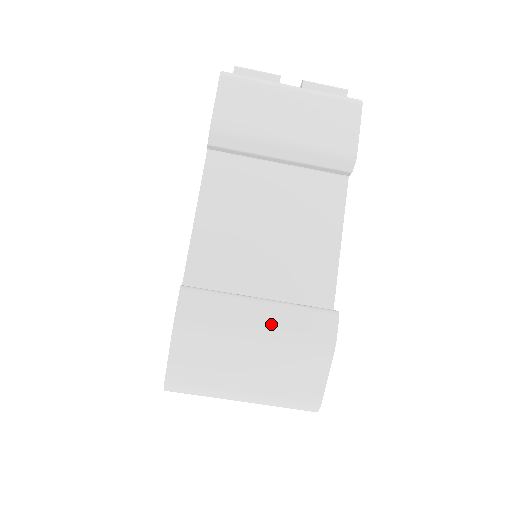
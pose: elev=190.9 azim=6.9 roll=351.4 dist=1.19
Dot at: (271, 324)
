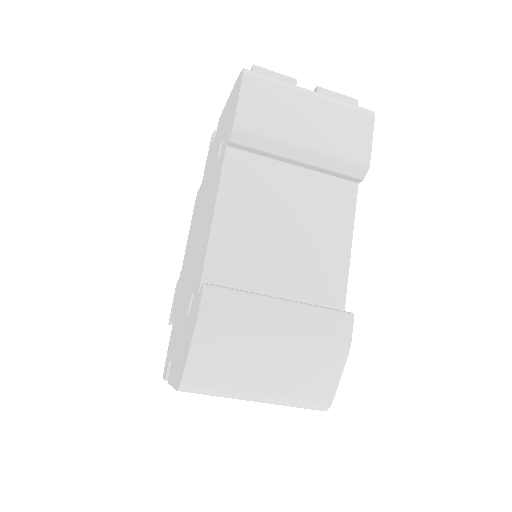
Dot at: (292, 324)
